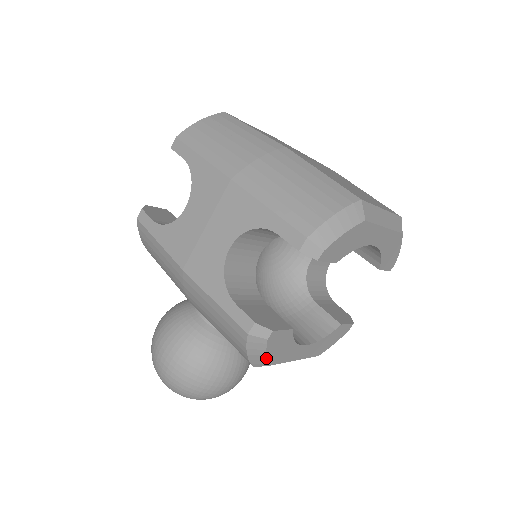
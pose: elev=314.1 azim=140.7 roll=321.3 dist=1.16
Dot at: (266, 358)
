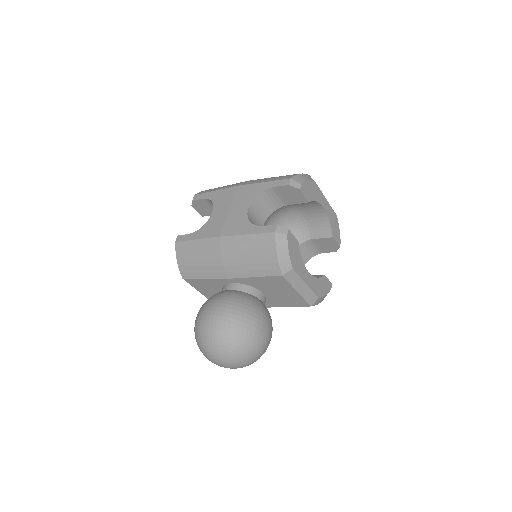
Dot at: (289, 257)
